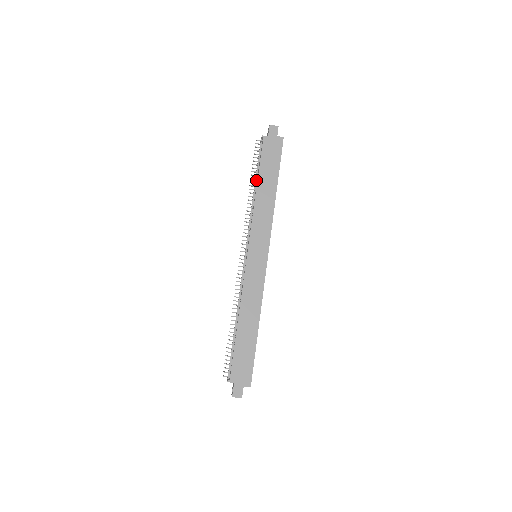
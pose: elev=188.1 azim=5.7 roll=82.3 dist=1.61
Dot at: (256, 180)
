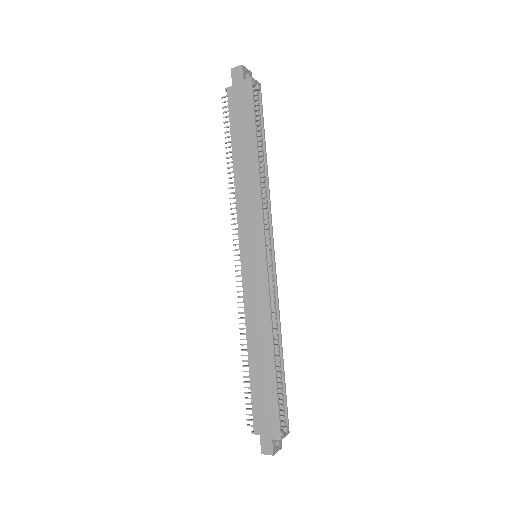
Dot at: occluded
